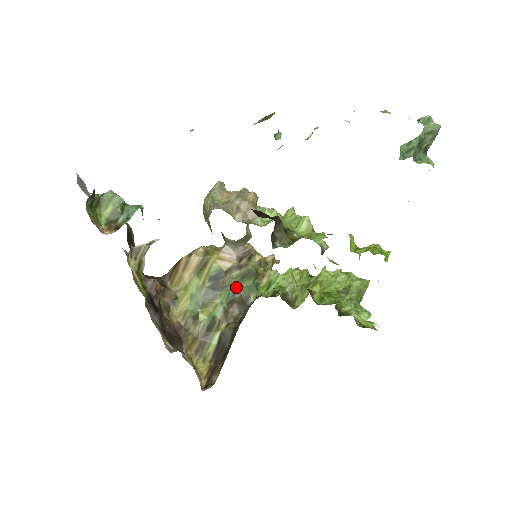
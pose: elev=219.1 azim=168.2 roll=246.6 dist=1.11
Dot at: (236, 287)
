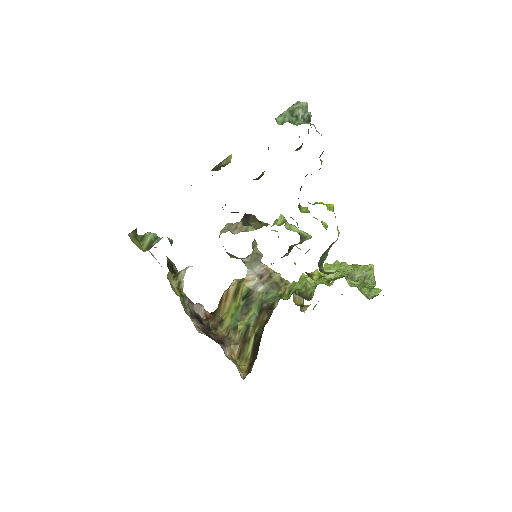
Dot at: (264, 300)
